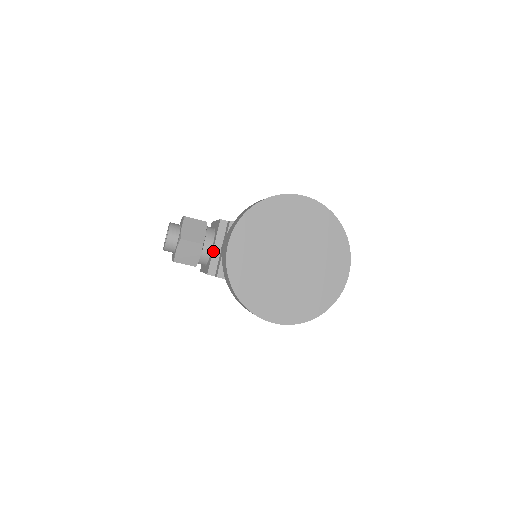
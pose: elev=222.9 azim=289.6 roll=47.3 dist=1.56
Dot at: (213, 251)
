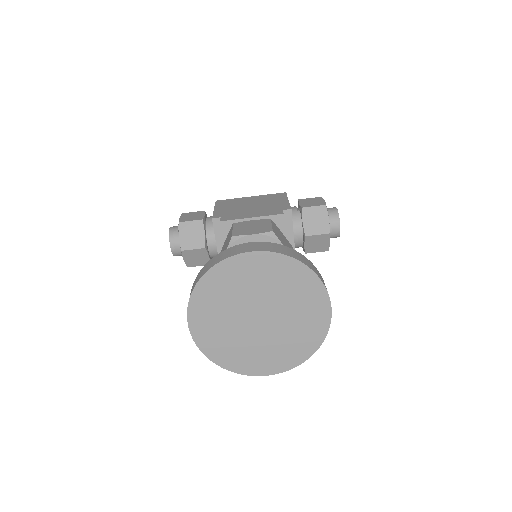
Dot at: (218, 251)
